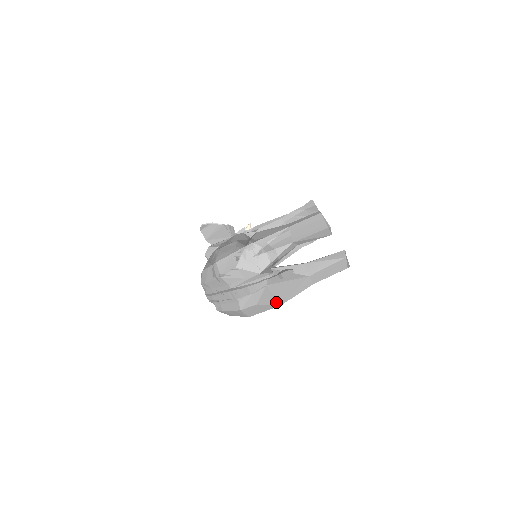
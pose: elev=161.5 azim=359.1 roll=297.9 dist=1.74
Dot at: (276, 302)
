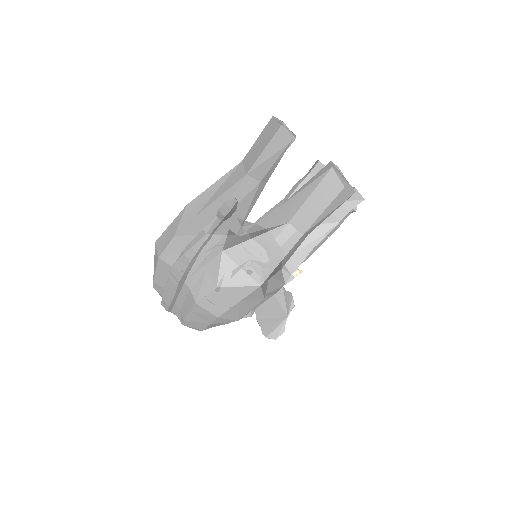
Dot at: (250, 280)
